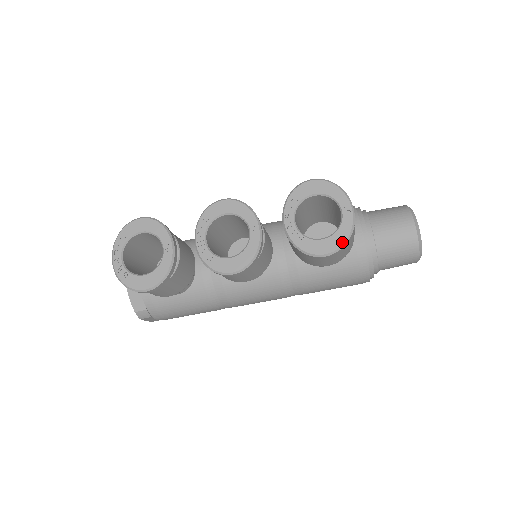
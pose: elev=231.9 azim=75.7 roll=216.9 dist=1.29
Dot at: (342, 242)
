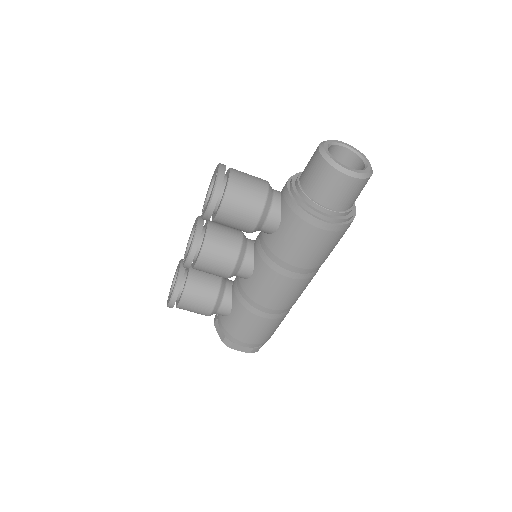
Dot at: (211, 194)
